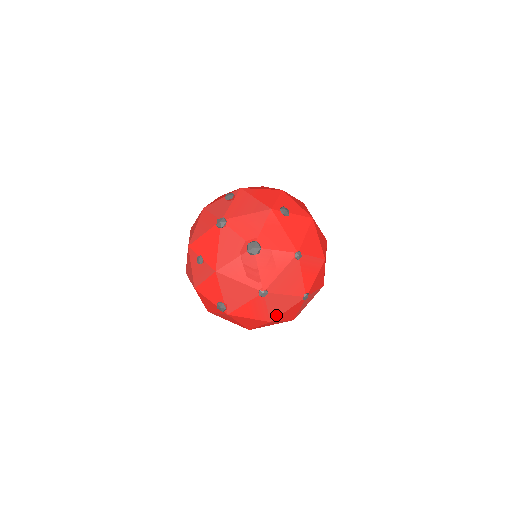
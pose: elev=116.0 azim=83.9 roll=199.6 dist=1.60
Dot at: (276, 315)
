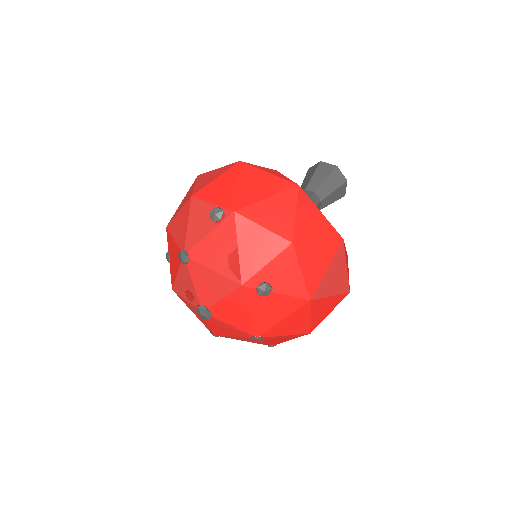
Dot at: occluded
